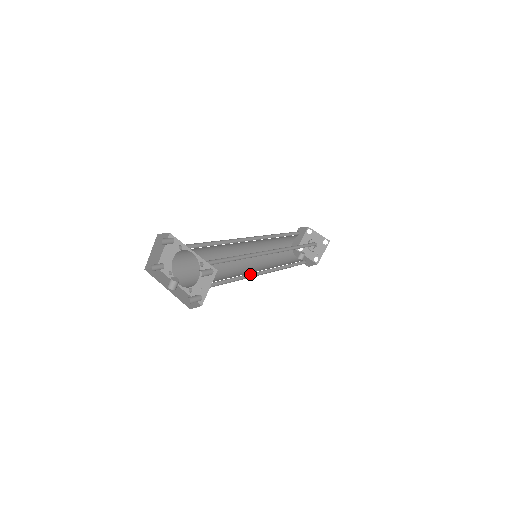
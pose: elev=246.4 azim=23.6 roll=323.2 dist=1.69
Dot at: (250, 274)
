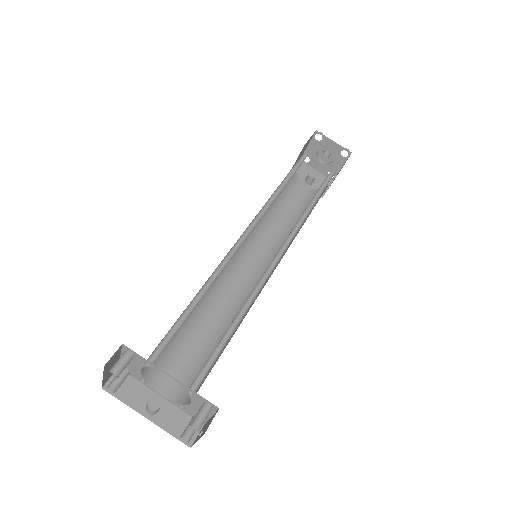
Dot at: occluded
